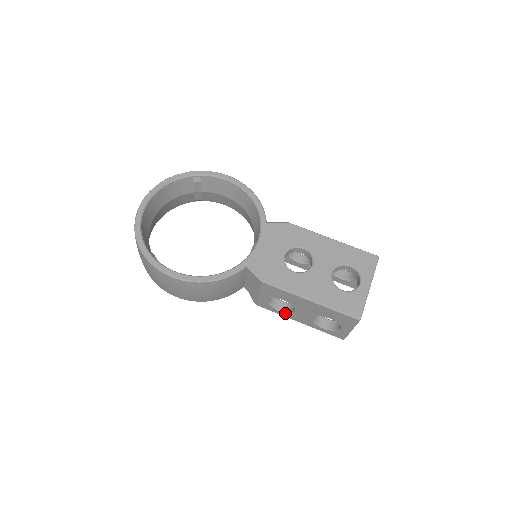
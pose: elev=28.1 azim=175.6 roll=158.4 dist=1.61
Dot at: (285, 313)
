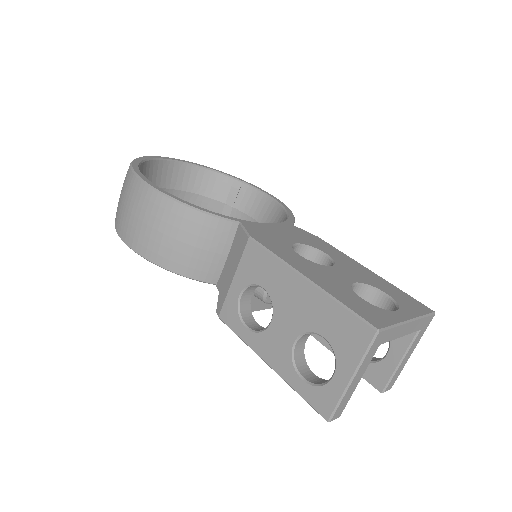
Dot at: (253, 334)
